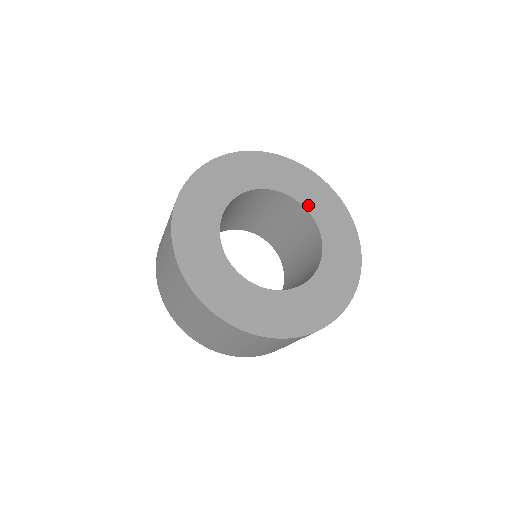
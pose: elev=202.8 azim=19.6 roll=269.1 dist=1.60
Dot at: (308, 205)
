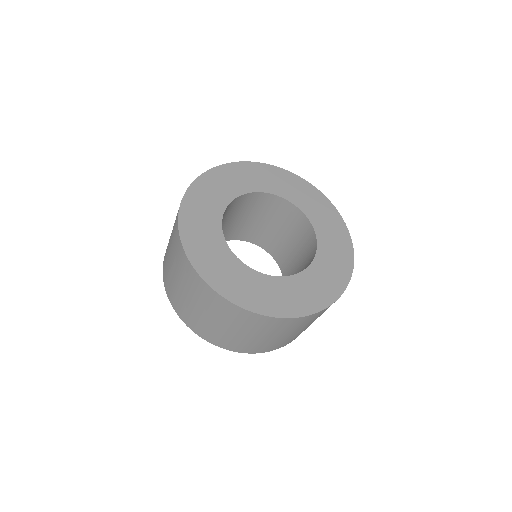
Dot at: (282, 194)
